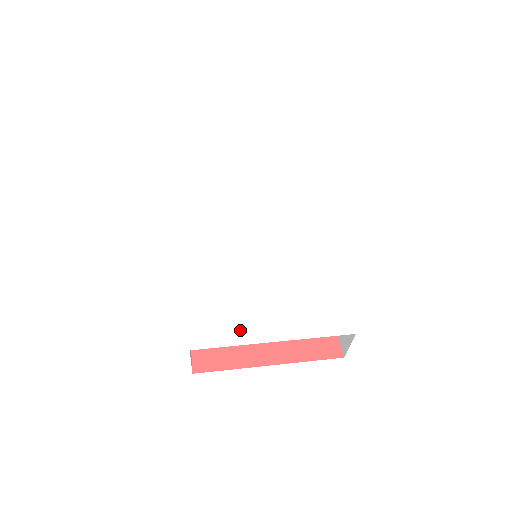
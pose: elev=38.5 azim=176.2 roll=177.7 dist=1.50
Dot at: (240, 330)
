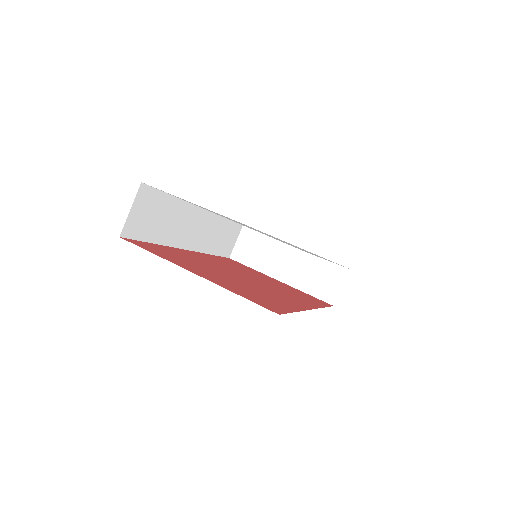
Dot at: occluded
